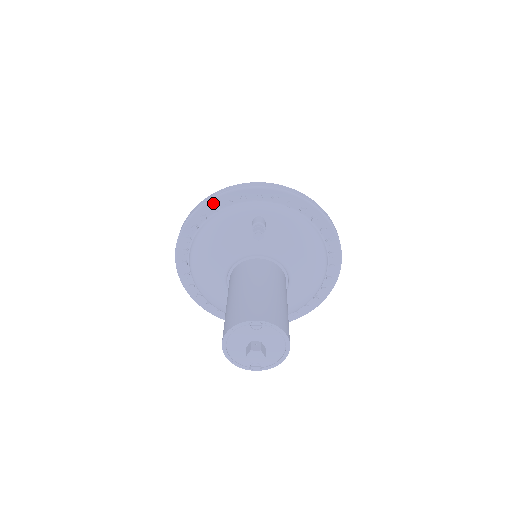
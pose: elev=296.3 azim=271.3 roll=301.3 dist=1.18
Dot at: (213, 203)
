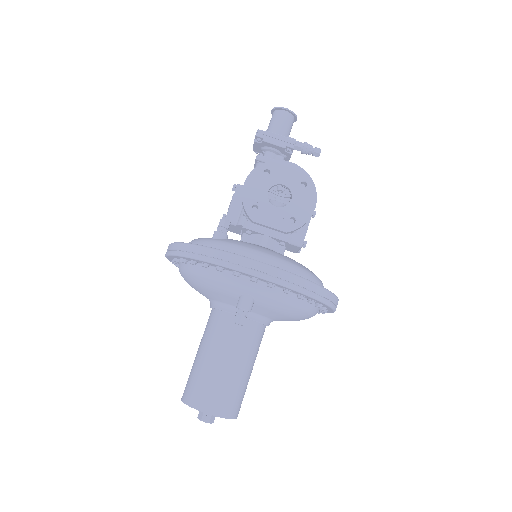
Dot at: (203, 262)
